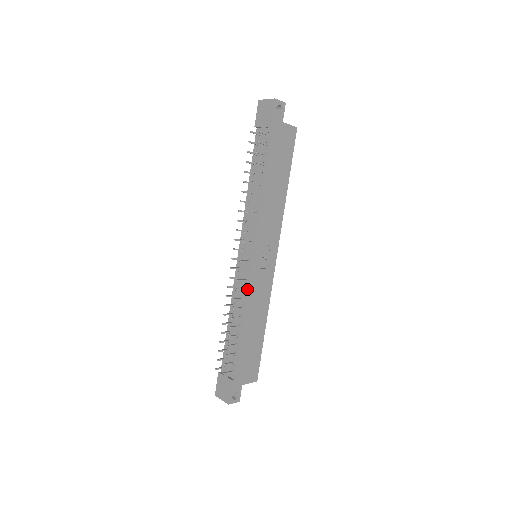
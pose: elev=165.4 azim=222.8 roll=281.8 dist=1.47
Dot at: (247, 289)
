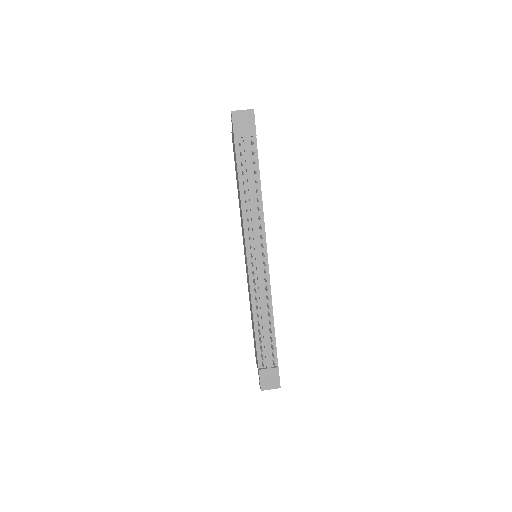
Dot at: (269, 286)
